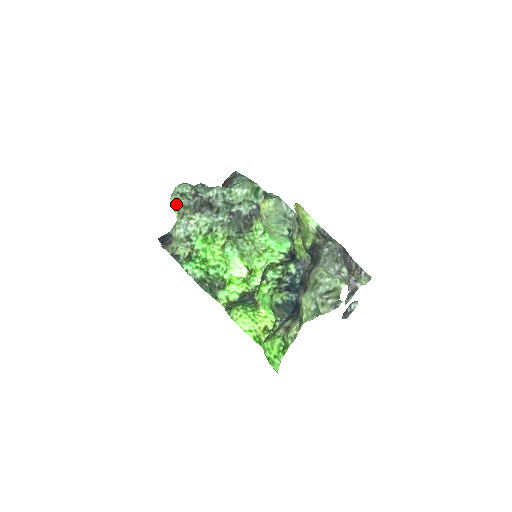
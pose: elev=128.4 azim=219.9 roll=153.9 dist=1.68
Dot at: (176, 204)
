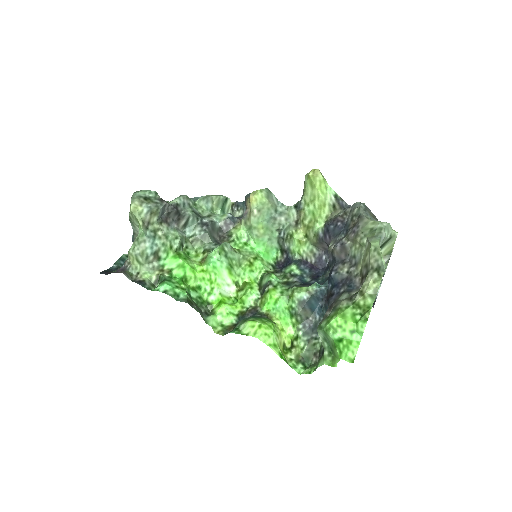
Dot at: (140, 208)
